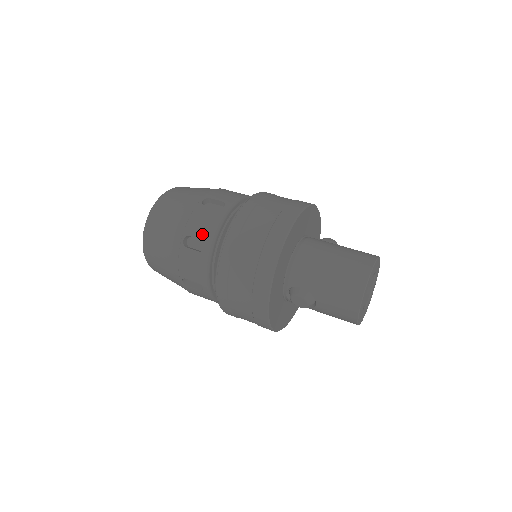
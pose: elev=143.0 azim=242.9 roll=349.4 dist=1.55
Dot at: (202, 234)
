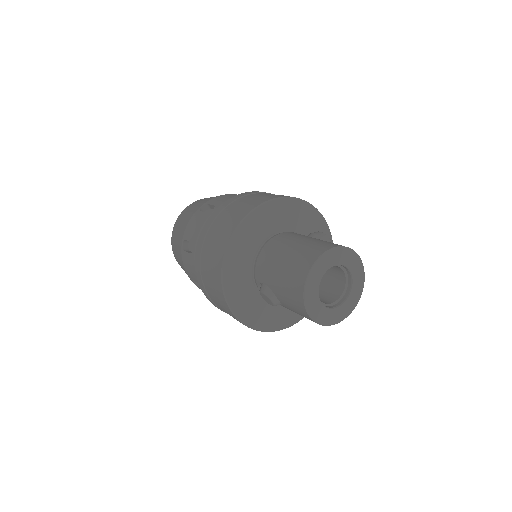
Dot at: (191, 237)
